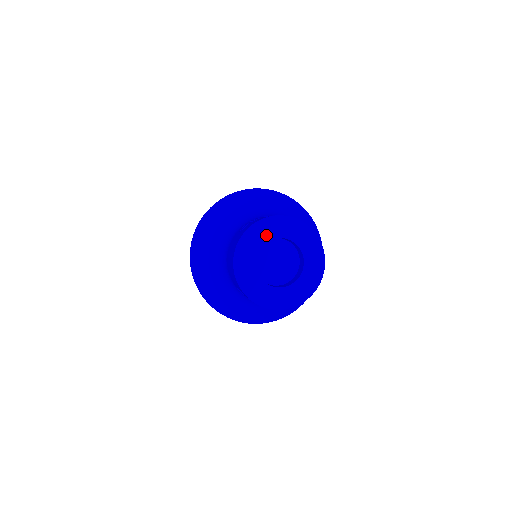
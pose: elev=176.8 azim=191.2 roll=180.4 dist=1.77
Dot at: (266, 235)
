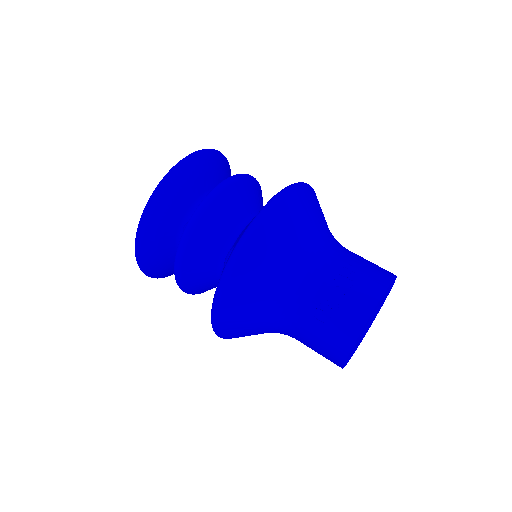
Dot at: occluded
